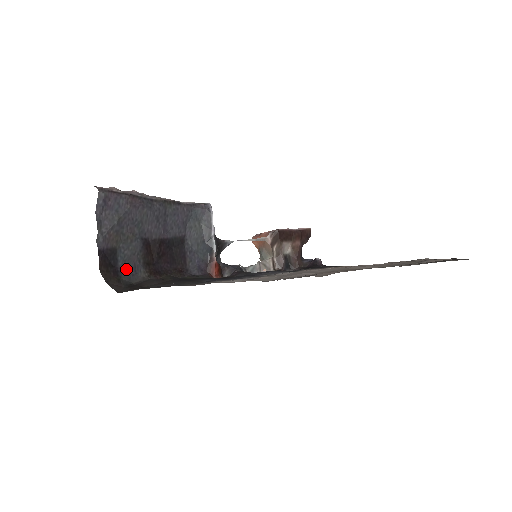
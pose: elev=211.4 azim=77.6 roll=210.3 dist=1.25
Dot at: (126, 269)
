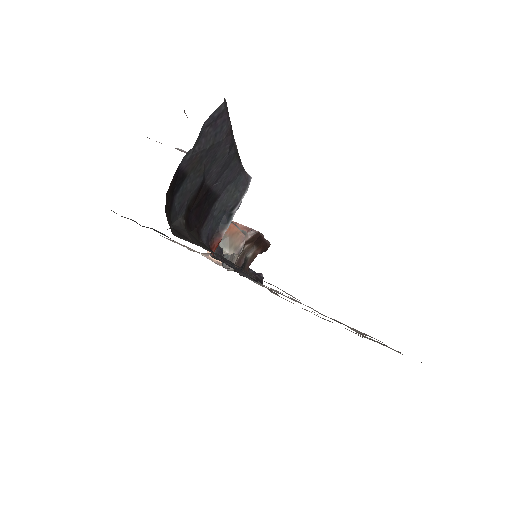
Dot at: (177, 204)
